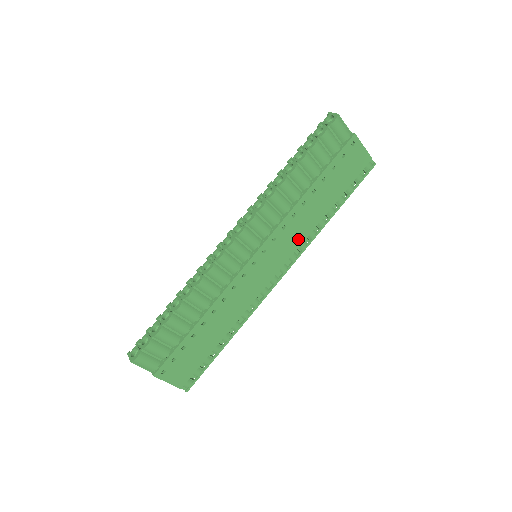
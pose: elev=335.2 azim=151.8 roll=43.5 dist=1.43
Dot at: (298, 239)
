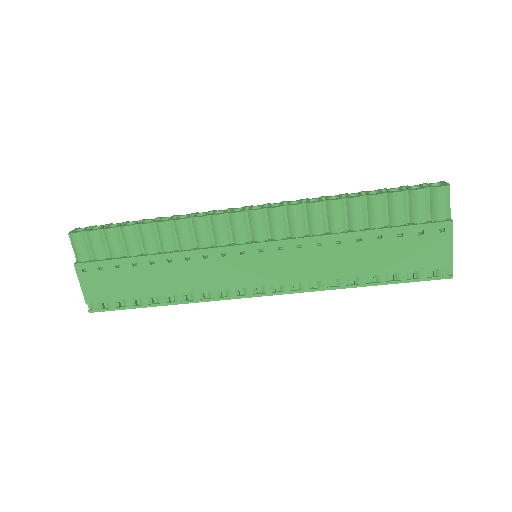
Dot at: (305, 273)
